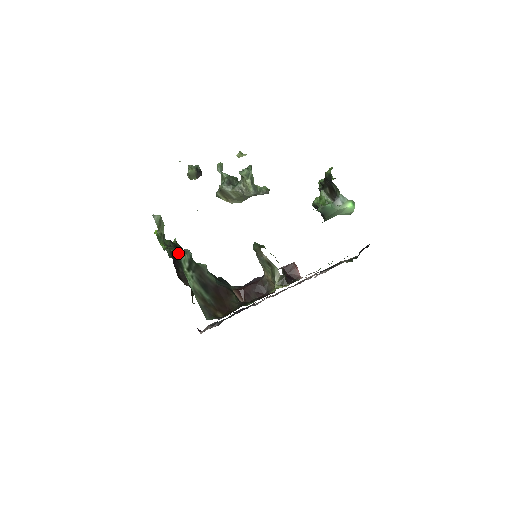
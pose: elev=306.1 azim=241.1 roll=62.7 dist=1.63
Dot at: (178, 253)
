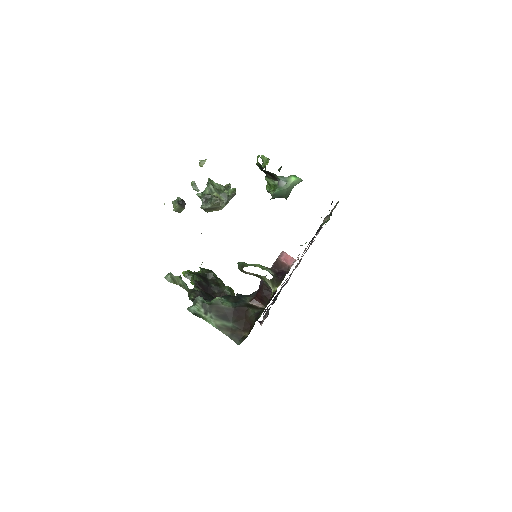
Dot at: (190, 308)
